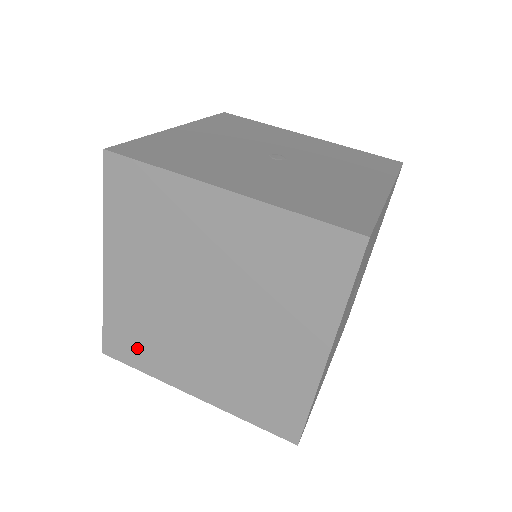
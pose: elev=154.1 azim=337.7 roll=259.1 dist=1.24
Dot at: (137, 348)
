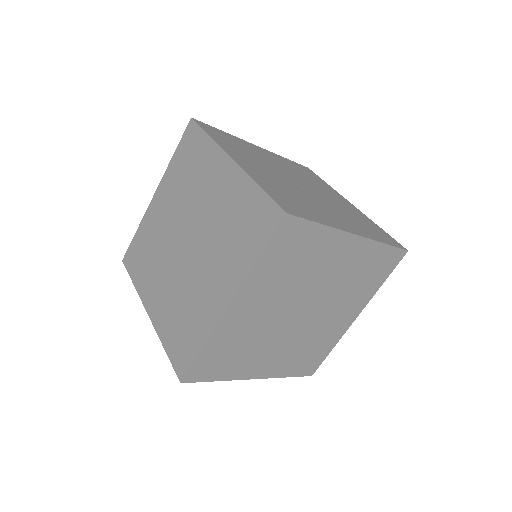
Dot at: (223, 364)
